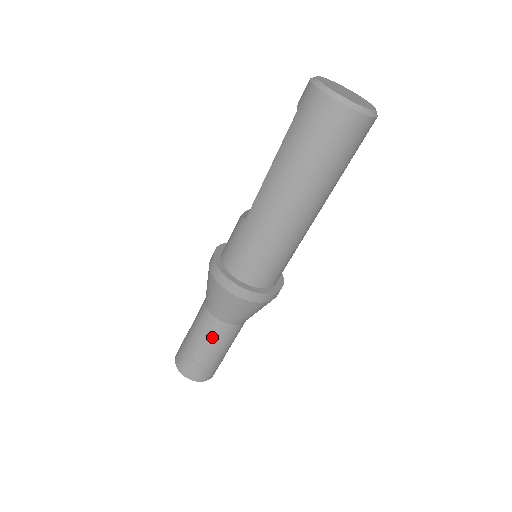
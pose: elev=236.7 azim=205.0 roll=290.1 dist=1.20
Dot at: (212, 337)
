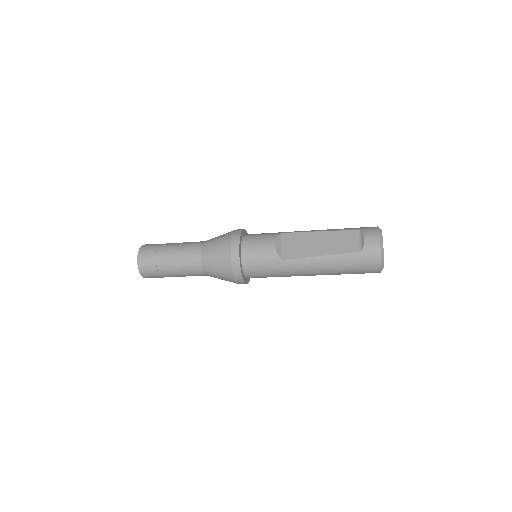
Dot at: (189, 275)
